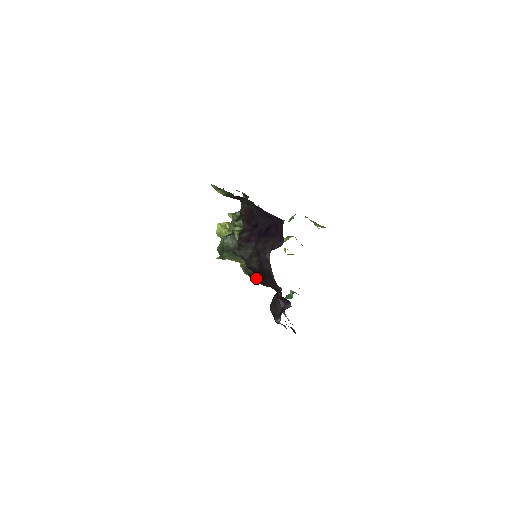
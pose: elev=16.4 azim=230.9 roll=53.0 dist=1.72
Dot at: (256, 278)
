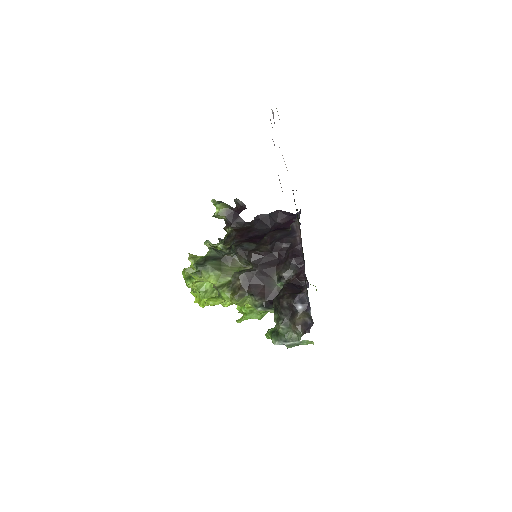
Dot at: (249, 284)
